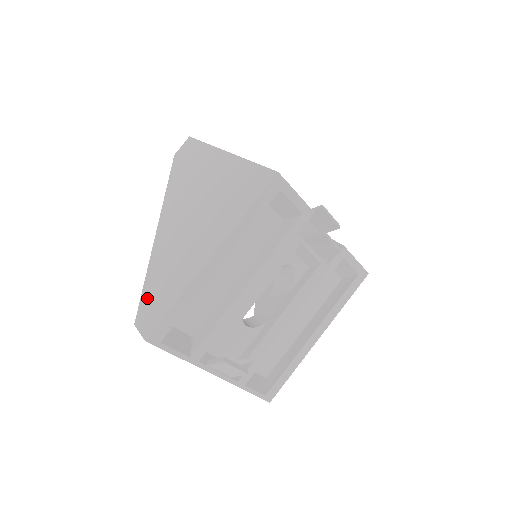
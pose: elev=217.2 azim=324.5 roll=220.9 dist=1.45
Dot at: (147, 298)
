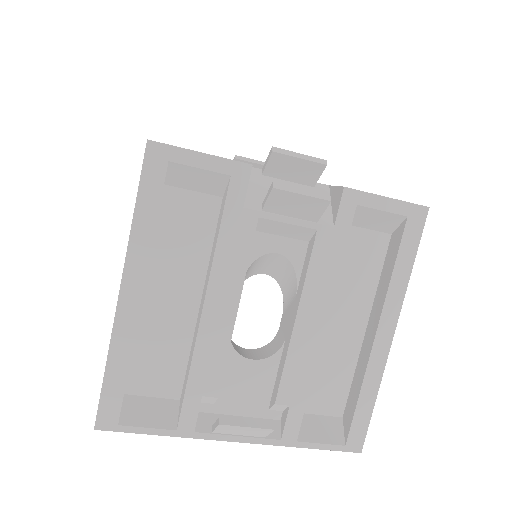
Dot at: occluded
